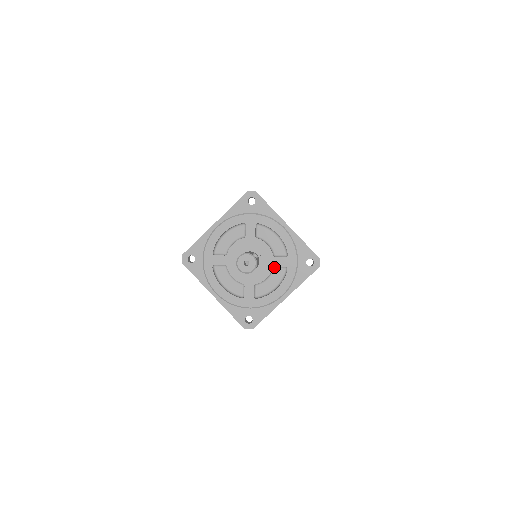
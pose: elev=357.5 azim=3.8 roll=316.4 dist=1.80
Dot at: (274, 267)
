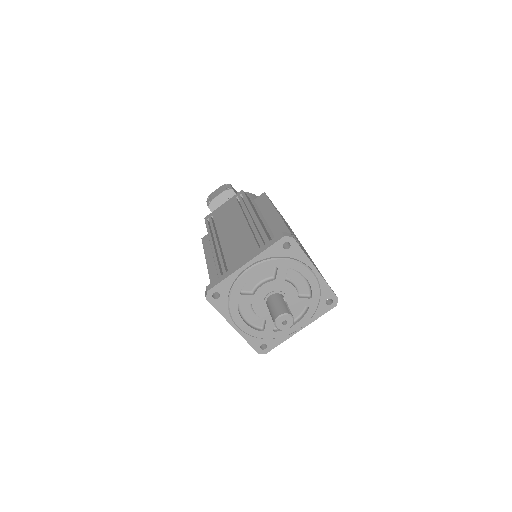
Dot at: (296, 304)
